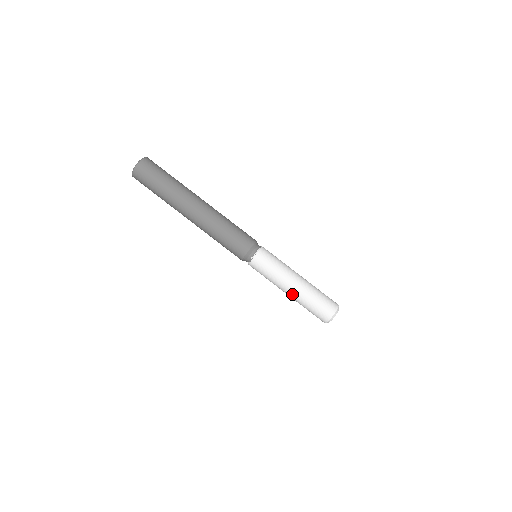
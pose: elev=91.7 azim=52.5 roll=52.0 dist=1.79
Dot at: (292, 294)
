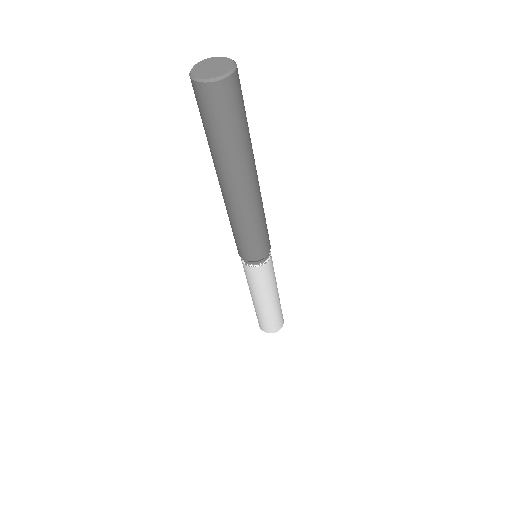
Dot at: (259, 305)
